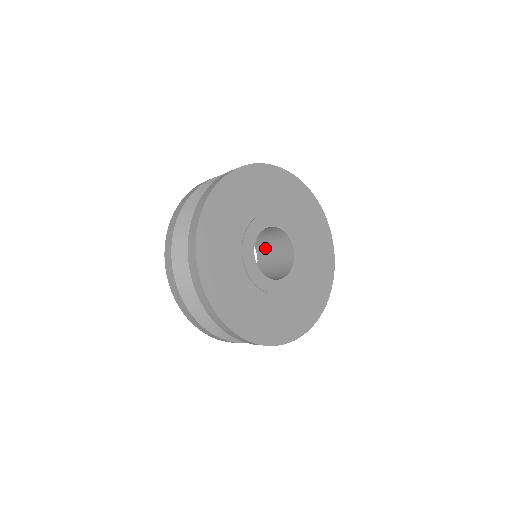
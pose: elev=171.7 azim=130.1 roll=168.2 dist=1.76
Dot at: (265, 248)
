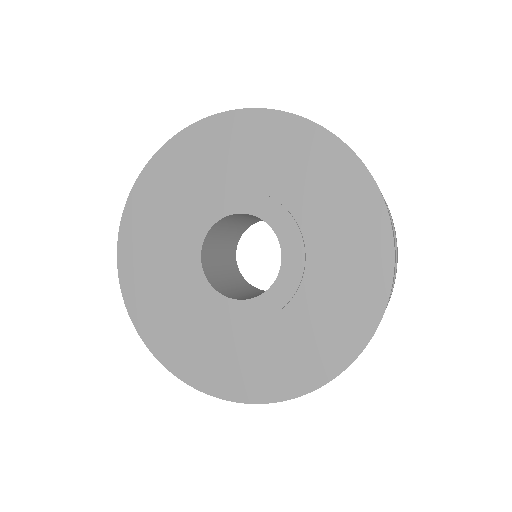
Dot at: occluded
